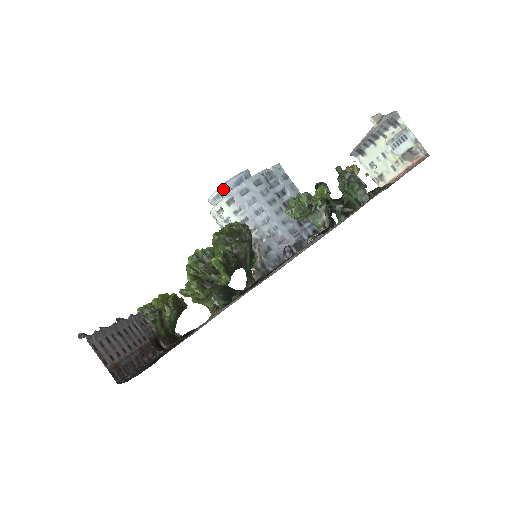
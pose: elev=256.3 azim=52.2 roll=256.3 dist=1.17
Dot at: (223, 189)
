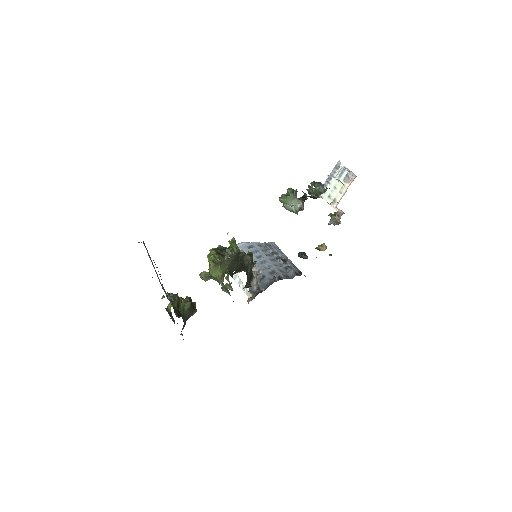
Dot at: occluded
